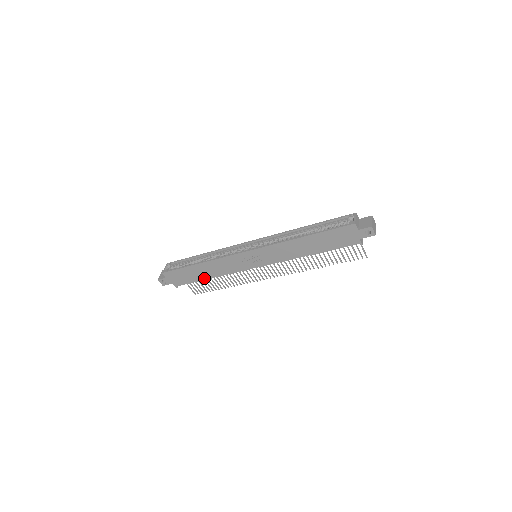
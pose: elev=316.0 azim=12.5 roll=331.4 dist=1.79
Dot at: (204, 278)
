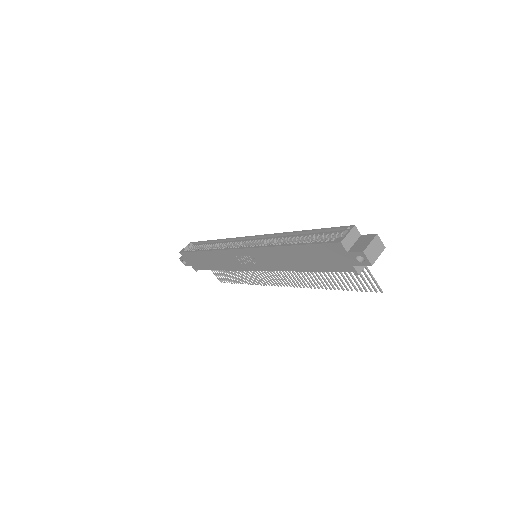
Dot at: (213, 268)
